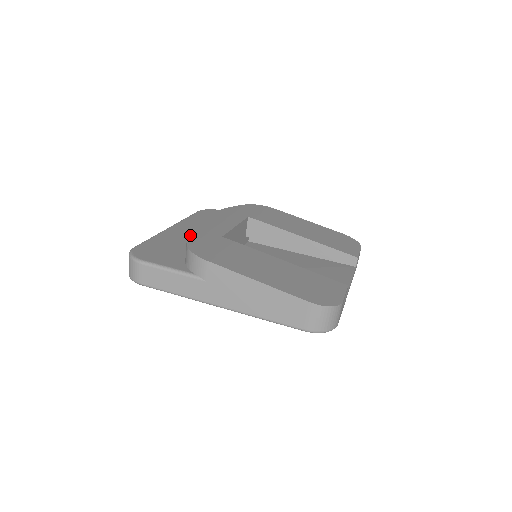
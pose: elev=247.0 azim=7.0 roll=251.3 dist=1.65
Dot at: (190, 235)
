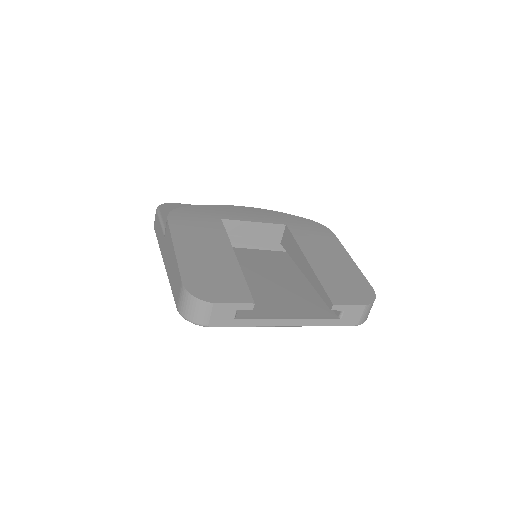
Dot at: (199, 206)
